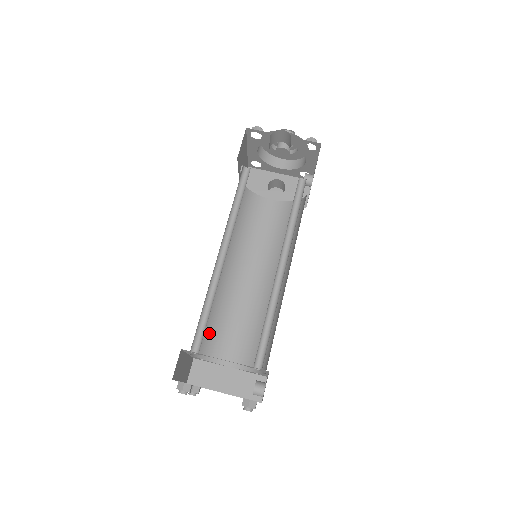
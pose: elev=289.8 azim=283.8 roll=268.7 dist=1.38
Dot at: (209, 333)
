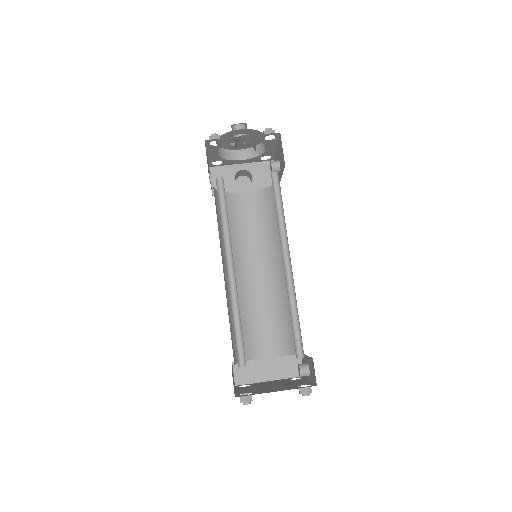
Dot at: occluded
